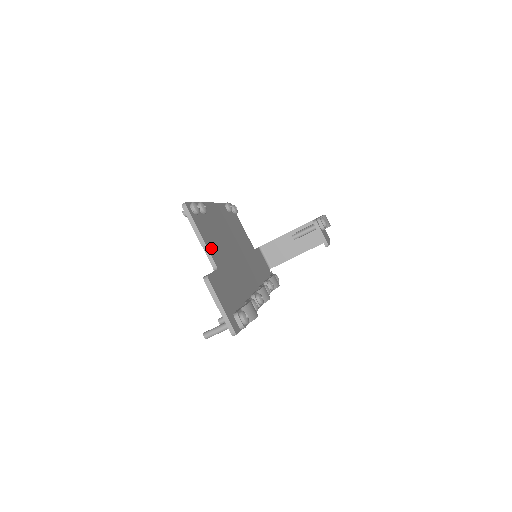
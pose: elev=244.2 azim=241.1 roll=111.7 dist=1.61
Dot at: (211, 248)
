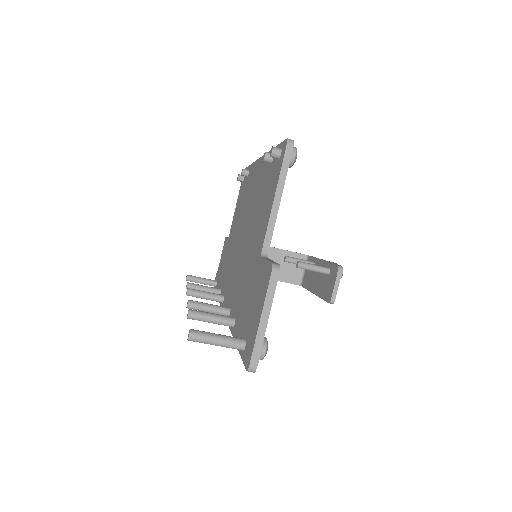
Dot at: occluded
